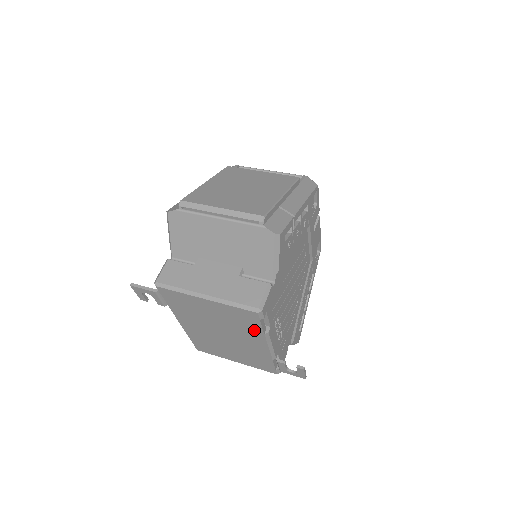
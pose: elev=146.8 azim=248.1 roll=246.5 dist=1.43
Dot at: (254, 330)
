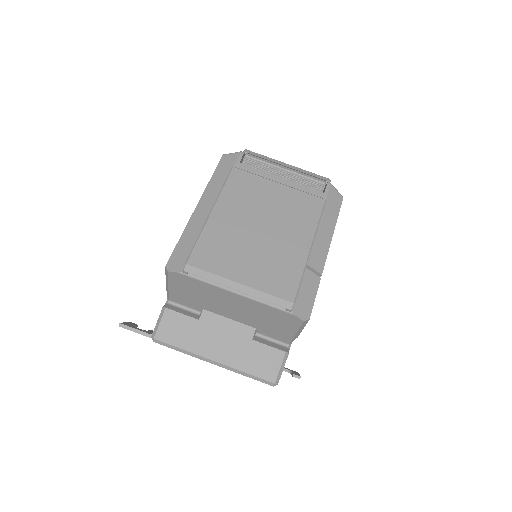
Dot at: occluded
